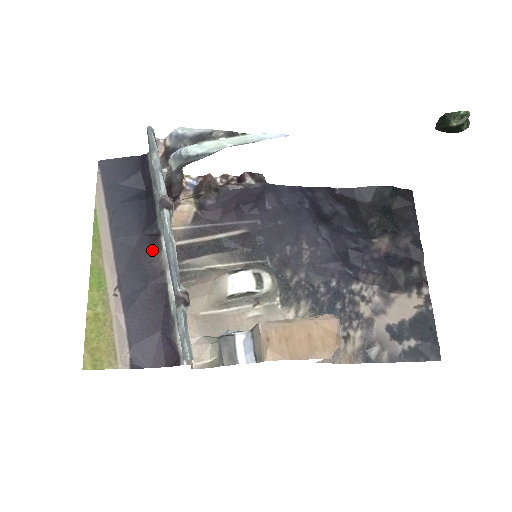
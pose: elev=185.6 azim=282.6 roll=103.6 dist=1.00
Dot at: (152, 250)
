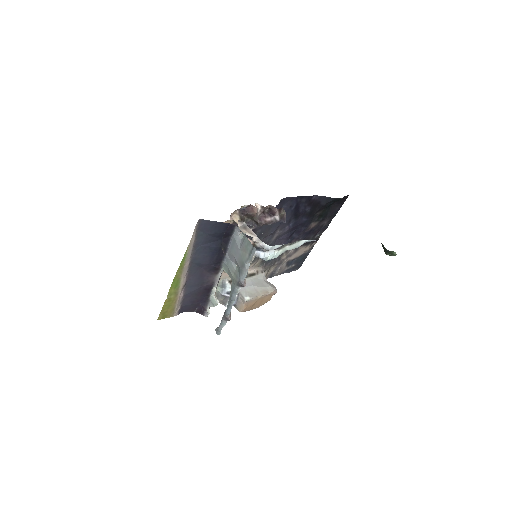
Dot at: (212, 272)
